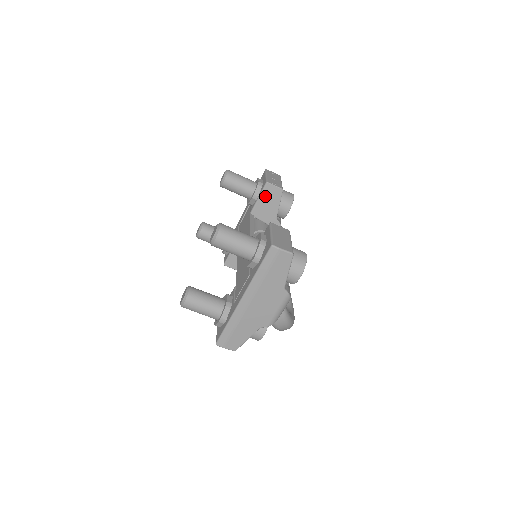
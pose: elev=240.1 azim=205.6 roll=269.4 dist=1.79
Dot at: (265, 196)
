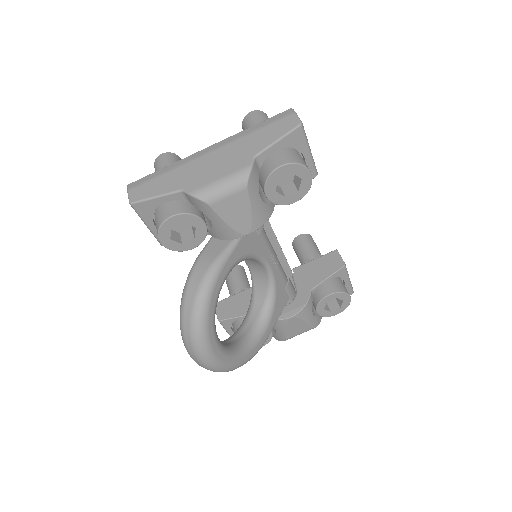
Dot at: (322, 261)
